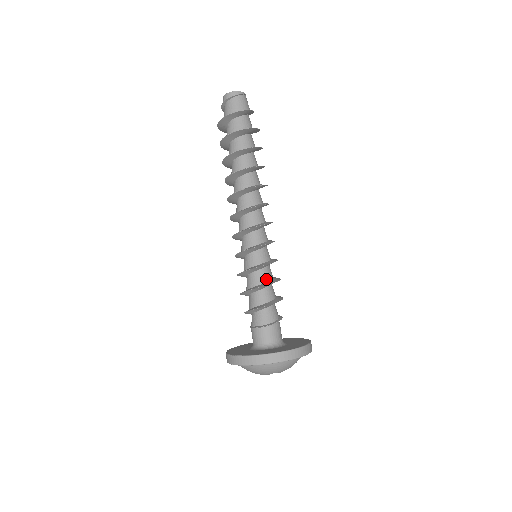
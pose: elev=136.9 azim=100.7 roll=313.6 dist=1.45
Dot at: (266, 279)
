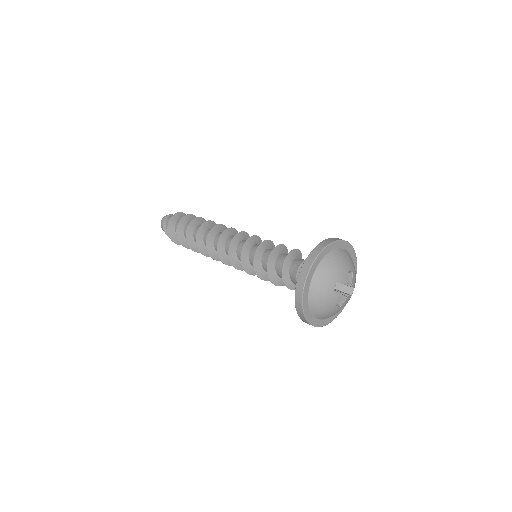
Dot at: occluded
